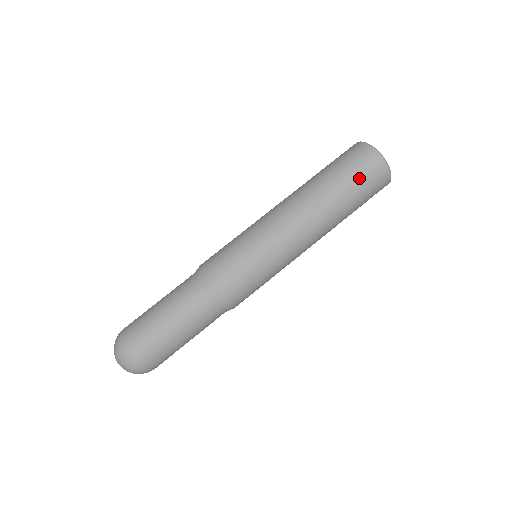
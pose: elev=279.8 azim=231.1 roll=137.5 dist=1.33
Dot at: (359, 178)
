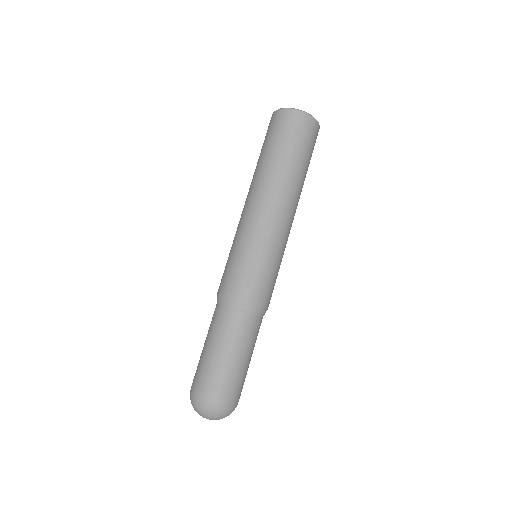
Dot at: (301, 142)
